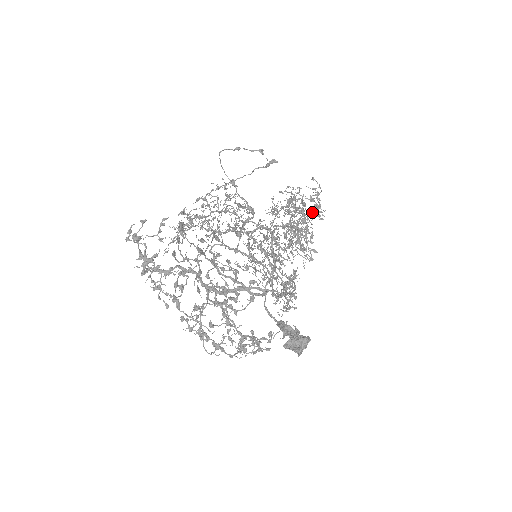
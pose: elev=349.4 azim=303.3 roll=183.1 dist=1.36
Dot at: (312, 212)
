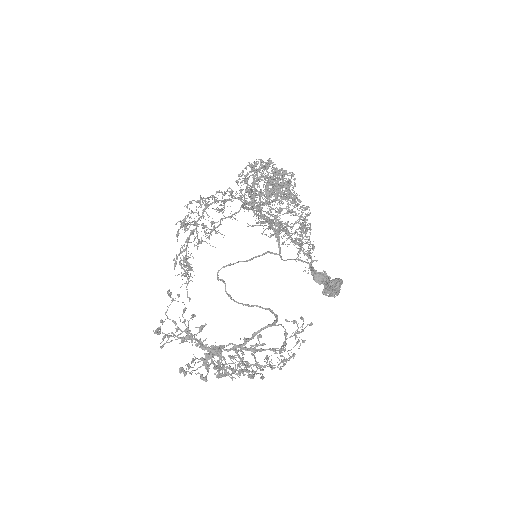
Dot at: occluded
